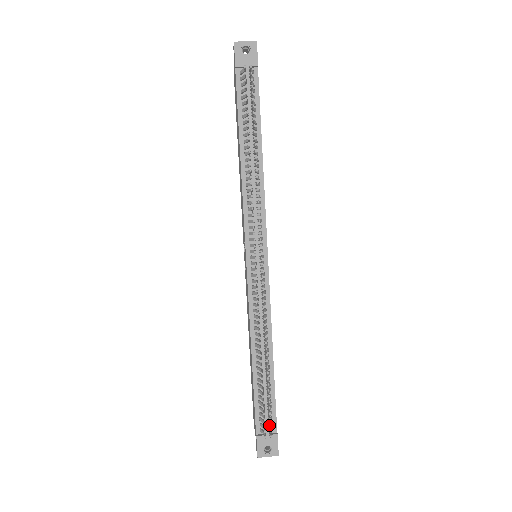
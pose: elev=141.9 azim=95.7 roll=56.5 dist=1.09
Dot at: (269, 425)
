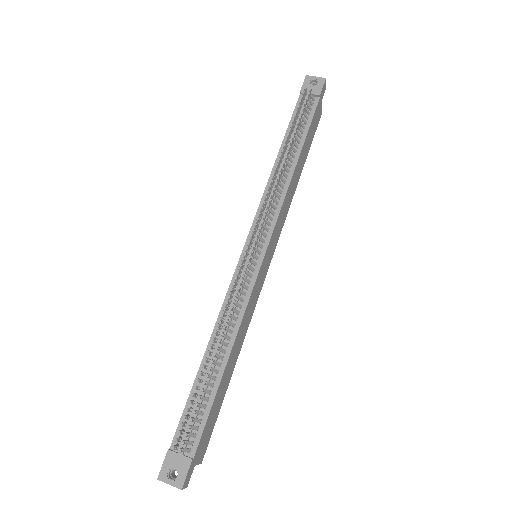
Dot at: (185, 434)
